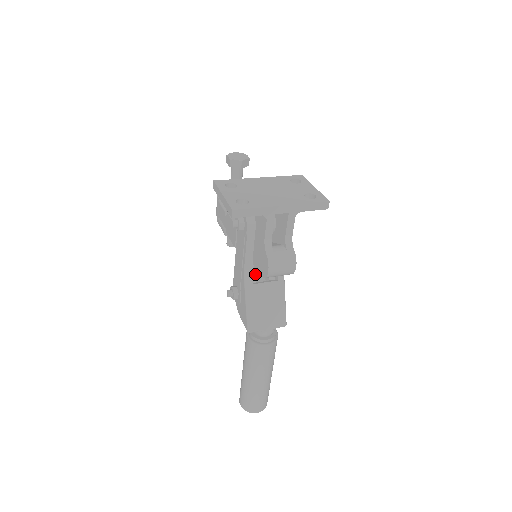
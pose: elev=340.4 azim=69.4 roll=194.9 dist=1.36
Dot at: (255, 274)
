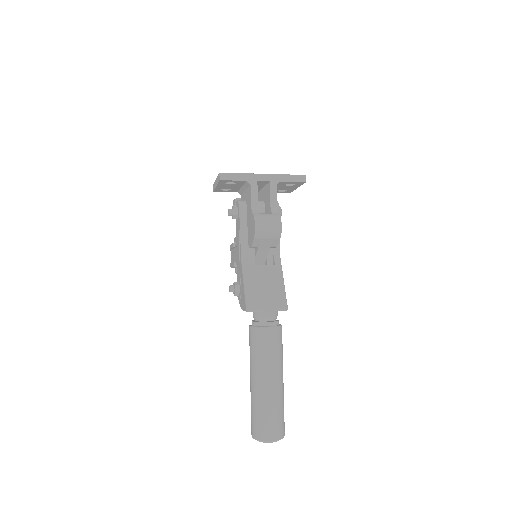
Dot at: (252, 260)
